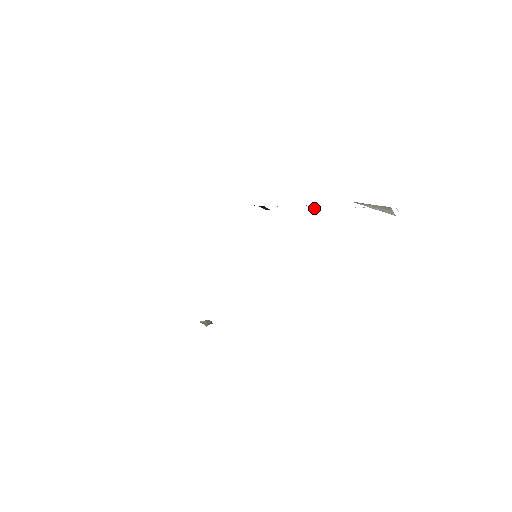
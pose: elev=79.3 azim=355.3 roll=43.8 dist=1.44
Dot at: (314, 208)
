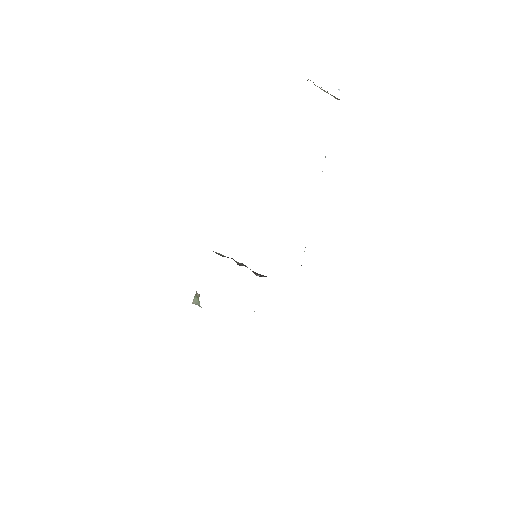
Dot at: occluded
